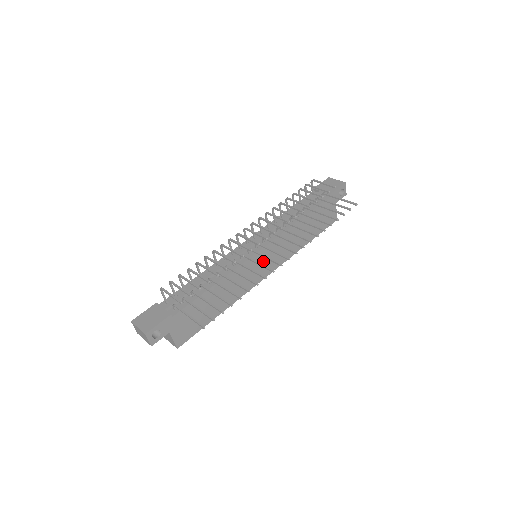
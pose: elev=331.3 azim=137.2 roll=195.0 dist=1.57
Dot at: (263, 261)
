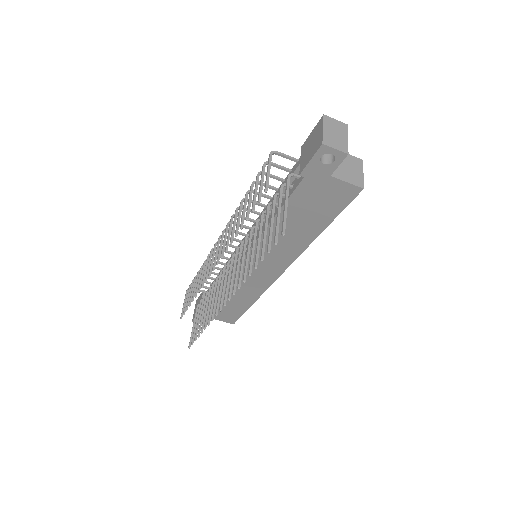
Dot at: (258, 266)
